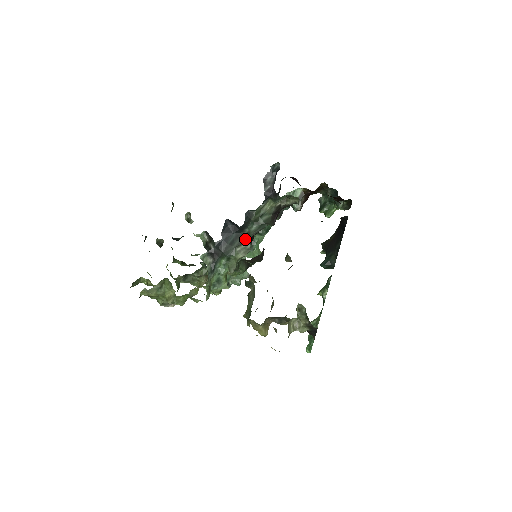
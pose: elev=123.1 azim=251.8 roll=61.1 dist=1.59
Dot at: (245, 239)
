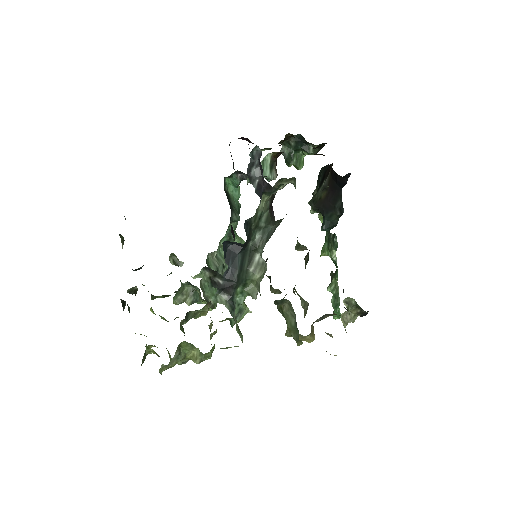
Dot at: (253, 253)
